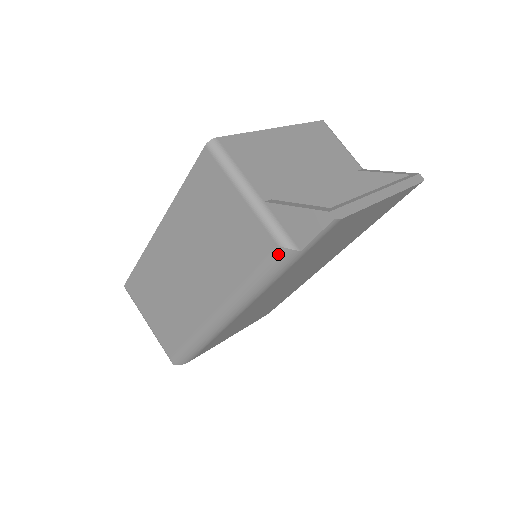
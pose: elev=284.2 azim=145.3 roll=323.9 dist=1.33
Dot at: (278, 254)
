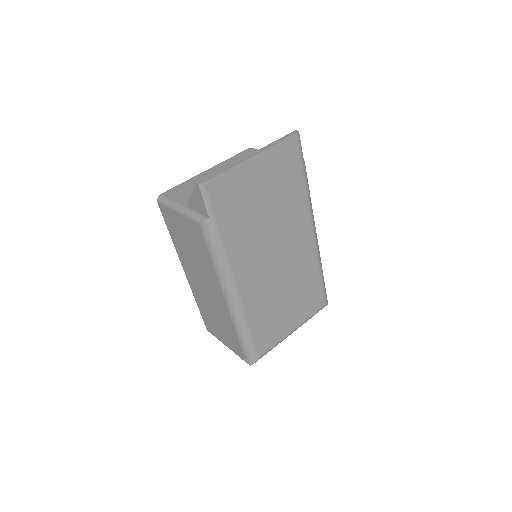
Dot at: (203, 229)
